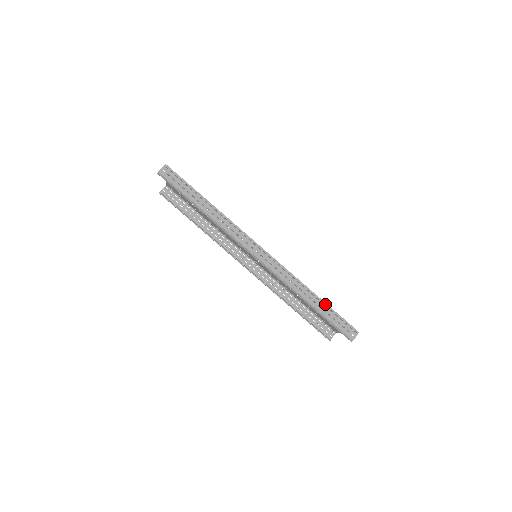
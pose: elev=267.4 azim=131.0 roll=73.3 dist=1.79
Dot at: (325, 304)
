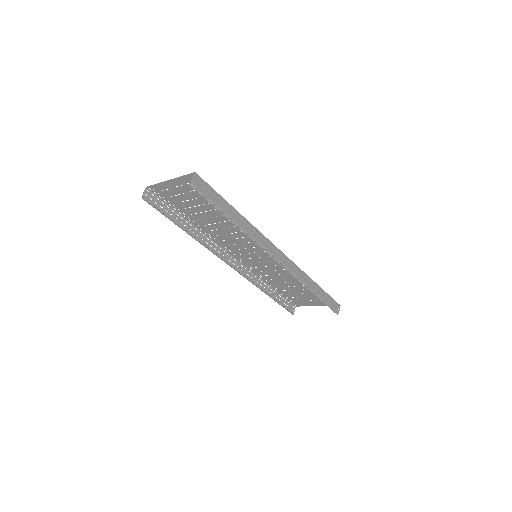
Dot at: (322, 289)
